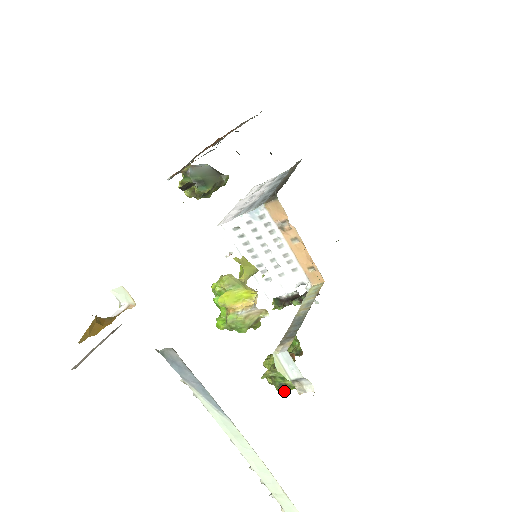
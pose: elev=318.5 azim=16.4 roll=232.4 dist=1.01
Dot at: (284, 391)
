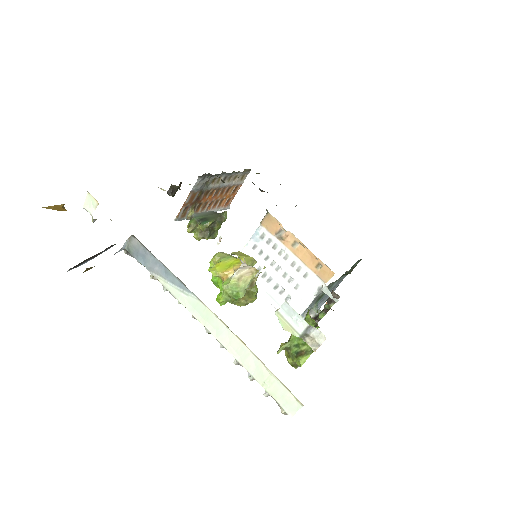
Dot at: (303, 360)
